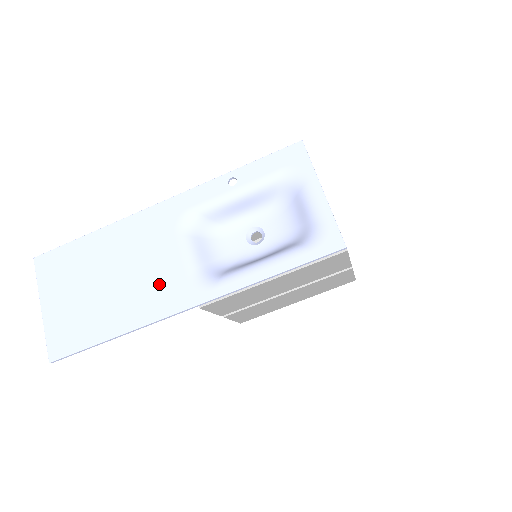
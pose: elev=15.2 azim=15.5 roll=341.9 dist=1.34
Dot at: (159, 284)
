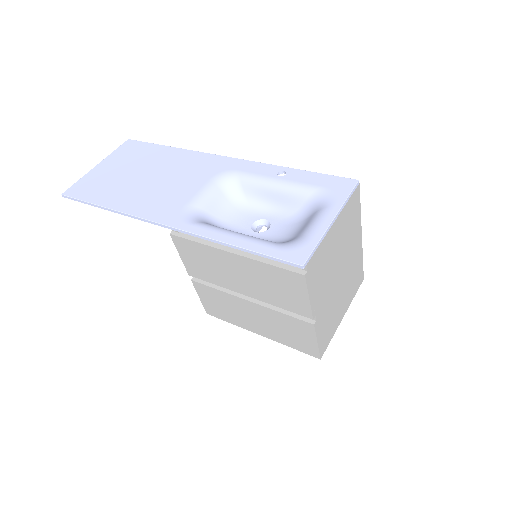
Dot at: (165, 198)
